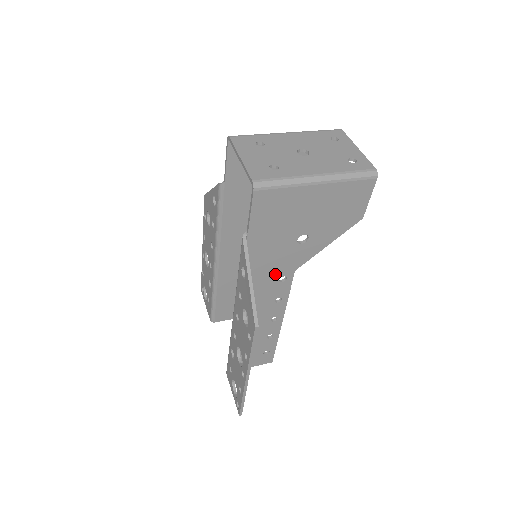
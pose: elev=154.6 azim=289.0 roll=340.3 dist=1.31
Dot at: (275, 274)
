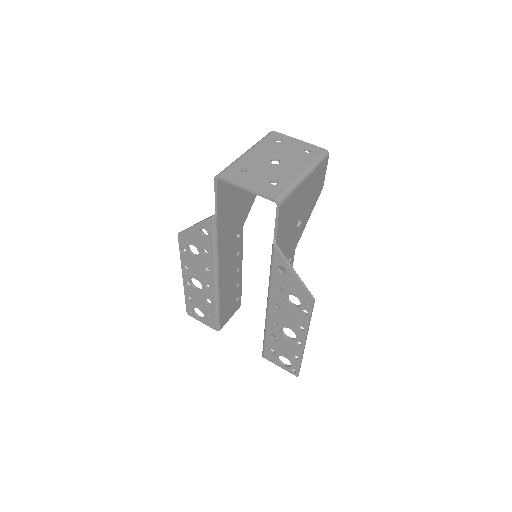
Dot at: occluded
